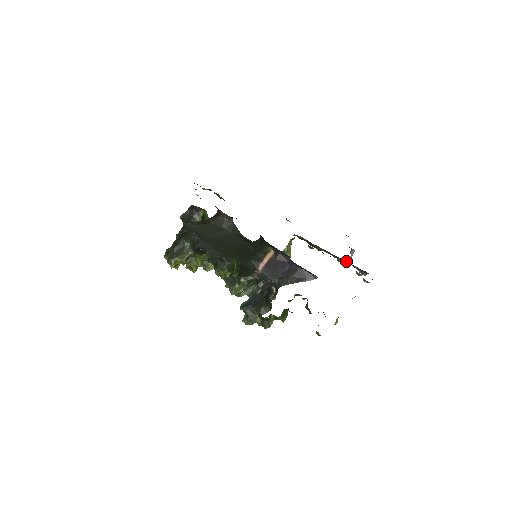
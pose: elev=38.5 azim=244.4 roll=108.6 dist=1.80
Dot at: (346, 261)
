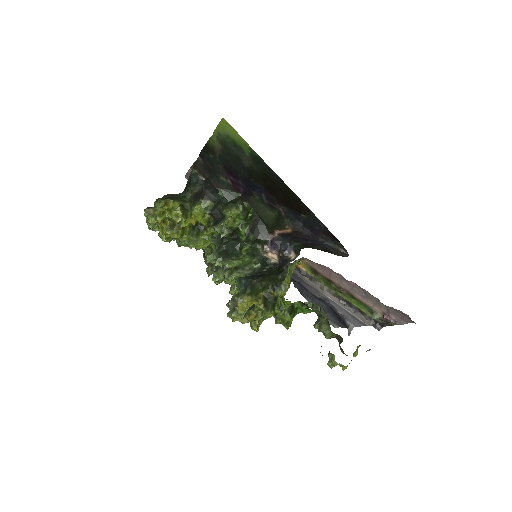
Dot at: (356, 306)
